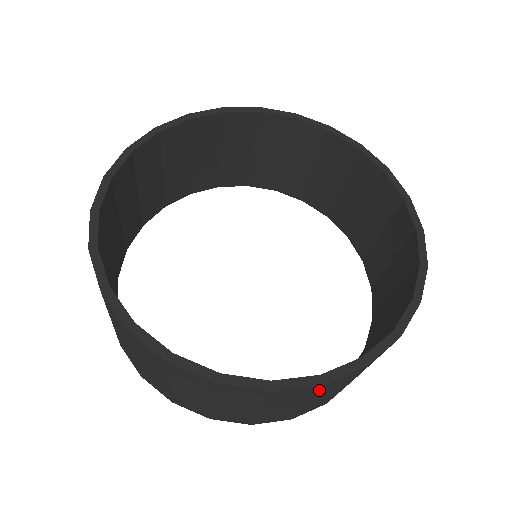
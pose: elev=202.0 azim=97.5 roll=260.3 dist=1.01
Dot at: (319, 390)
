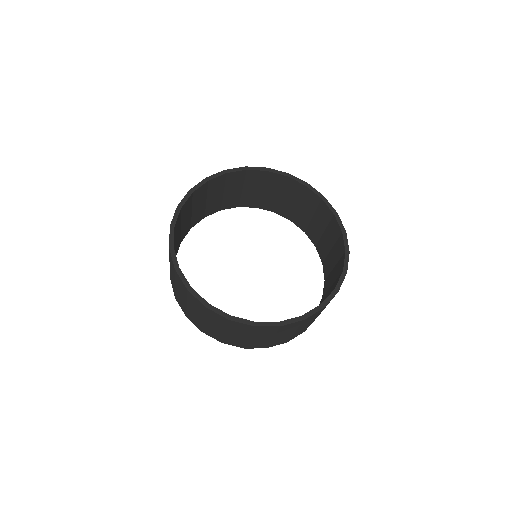
Dot at: (302, 323)
